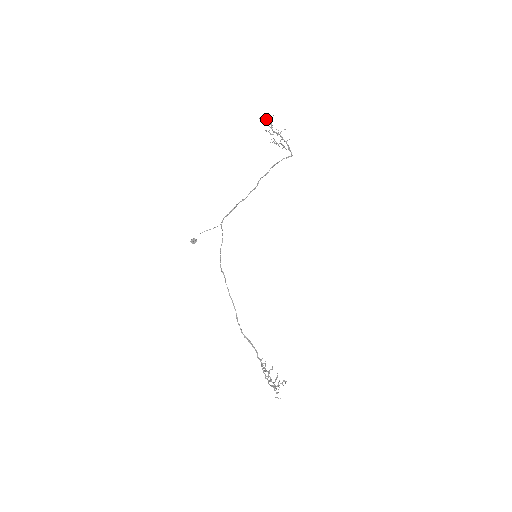
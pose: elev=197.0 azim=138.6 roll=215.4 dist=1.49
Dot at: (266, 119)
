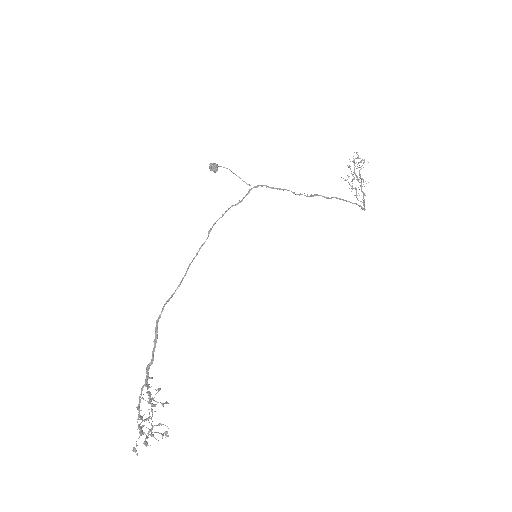
Dot at: (360, 158)
